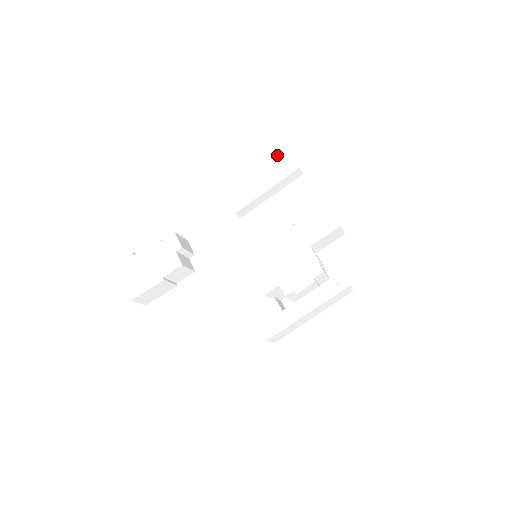
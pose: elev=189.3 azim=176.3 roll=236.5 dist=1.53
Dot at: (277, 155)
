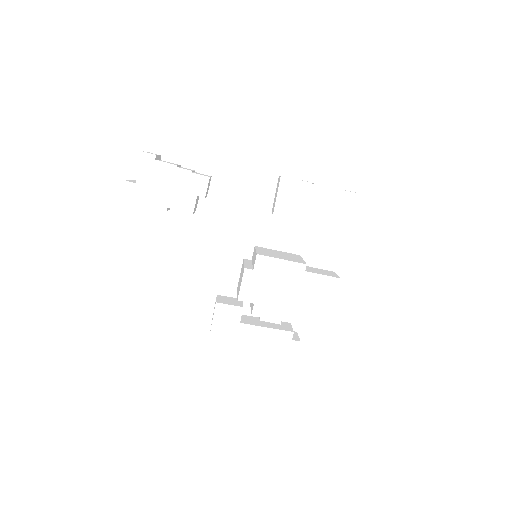
Dot at: (349, 201)
